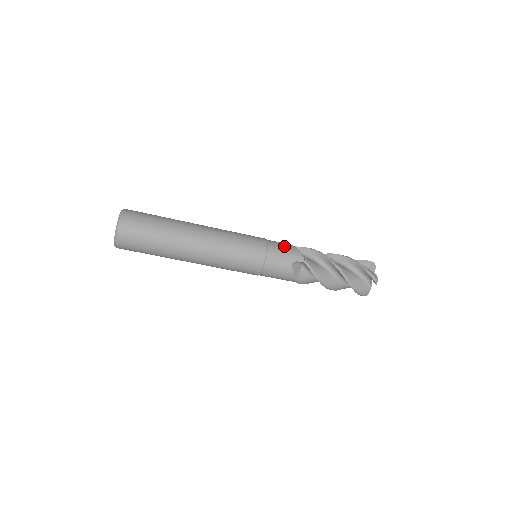
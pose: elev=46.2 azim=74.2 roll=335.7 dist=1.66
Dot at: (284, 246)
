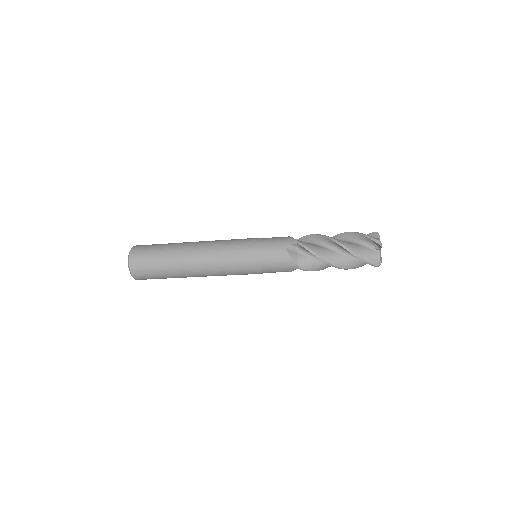
Dot at: (276, 258)
